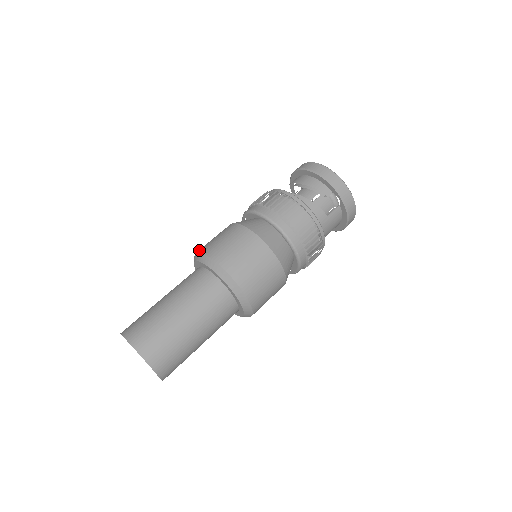
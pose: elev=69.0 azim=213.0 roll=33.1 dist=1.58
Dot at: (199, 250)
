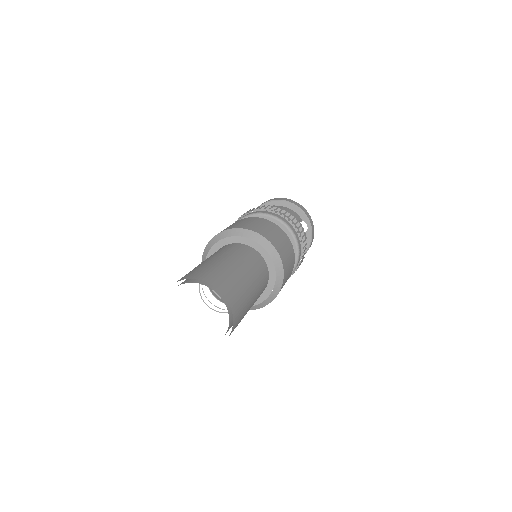
Dot at: (226, 229)
